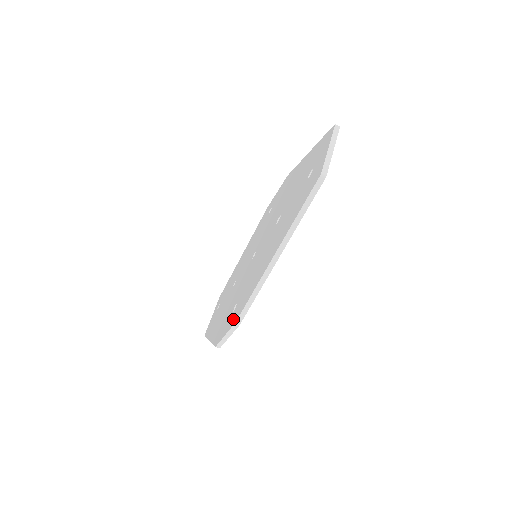
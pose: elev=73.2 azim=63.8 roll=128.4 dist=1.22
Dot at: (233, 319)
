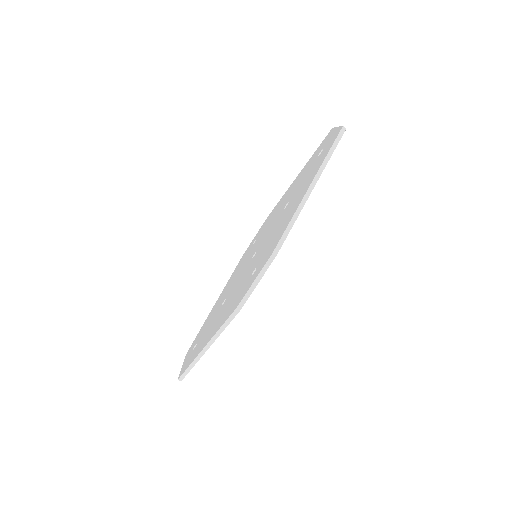
Dot at: (263, 263)
